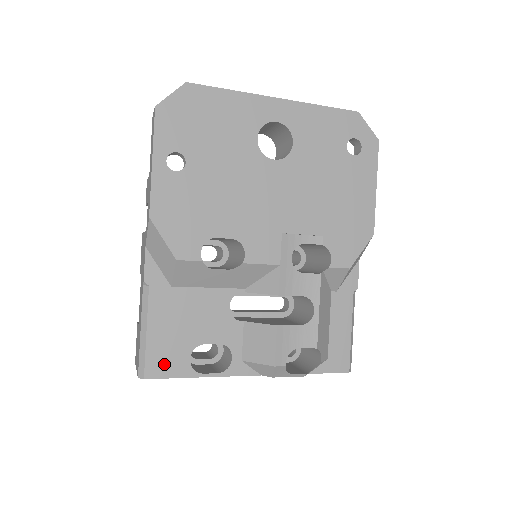
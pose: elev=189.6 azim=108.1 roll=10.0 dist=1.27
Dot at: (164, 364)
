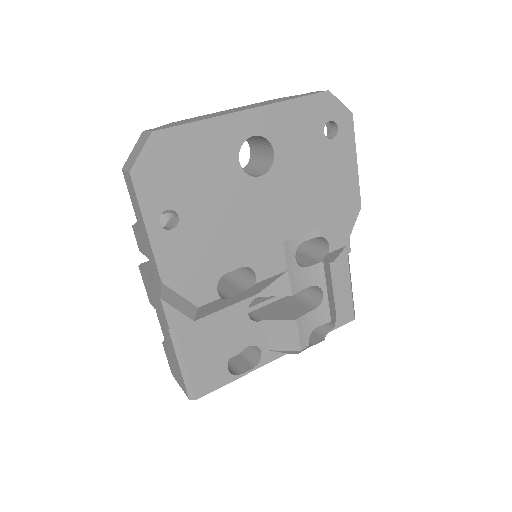
Dot at: (208, 382)
